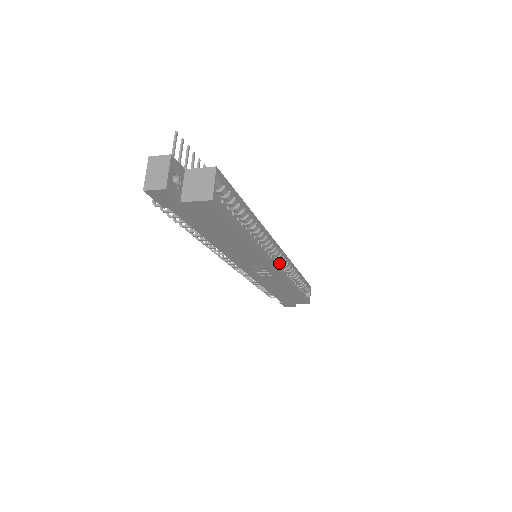
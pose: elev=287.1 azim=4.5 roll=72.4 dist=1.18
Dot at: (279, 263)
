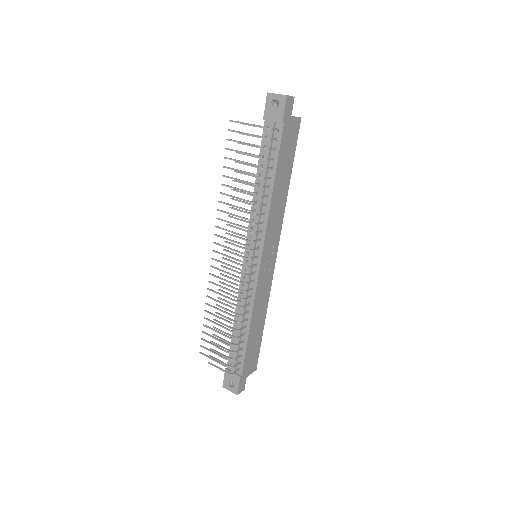
Dot at: occluded
